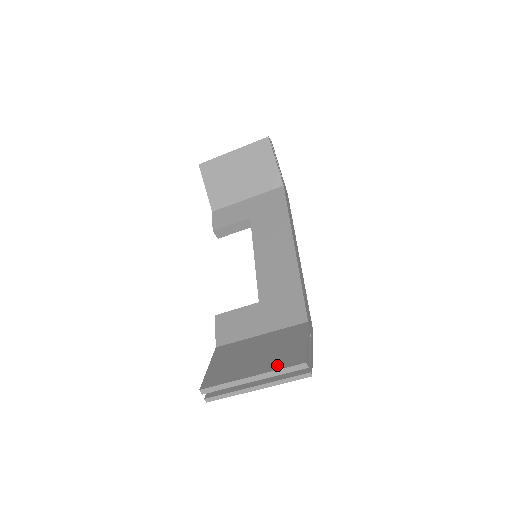
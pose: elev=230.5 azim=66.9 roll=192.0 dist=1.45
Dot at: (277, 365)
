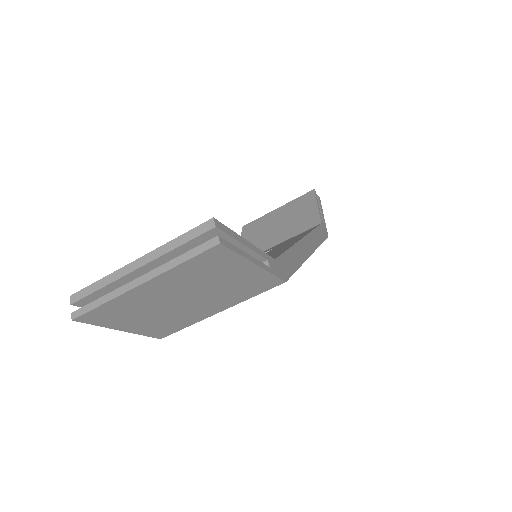
Dot at: occluded
